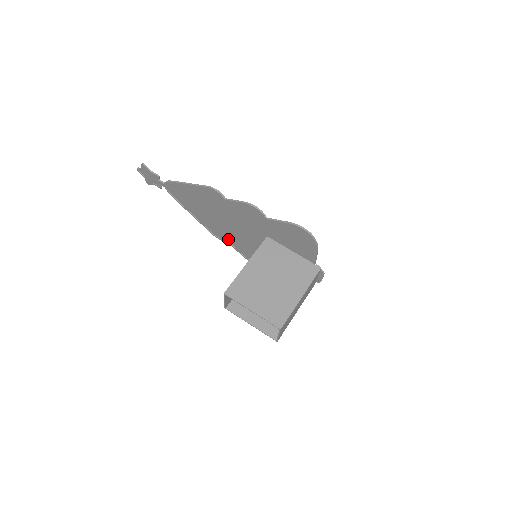
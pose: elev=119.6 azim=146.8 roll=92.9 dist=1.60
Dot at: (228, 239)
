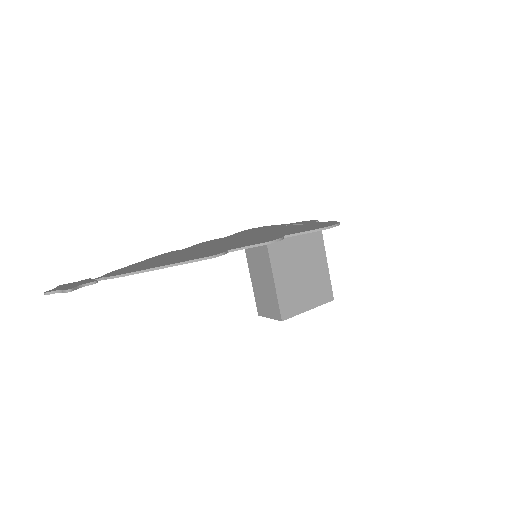
Dot at: occluded
